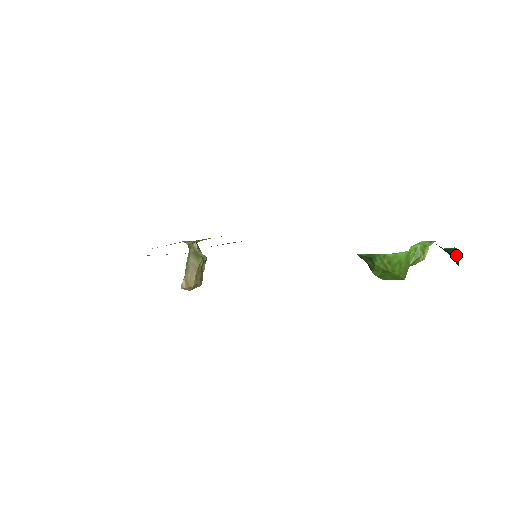
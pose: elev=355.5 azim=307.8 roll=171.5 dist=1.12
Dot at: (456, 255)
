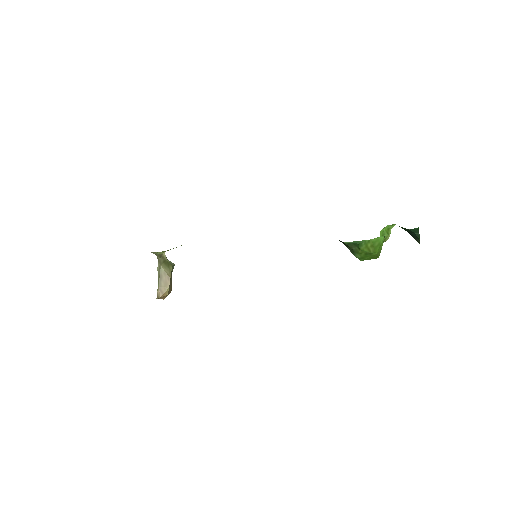
Dot at: (418, 233)
